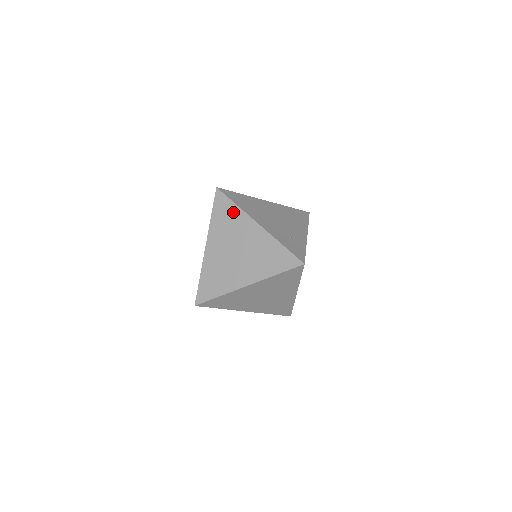
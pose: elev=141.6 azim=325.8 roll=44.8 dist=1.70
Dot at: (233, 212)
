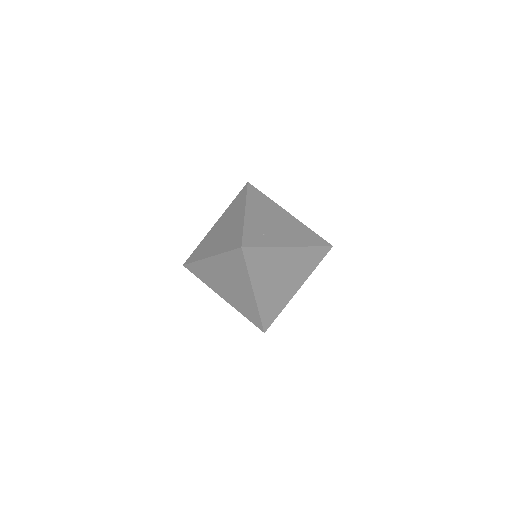
Dot at: (241, 201)
